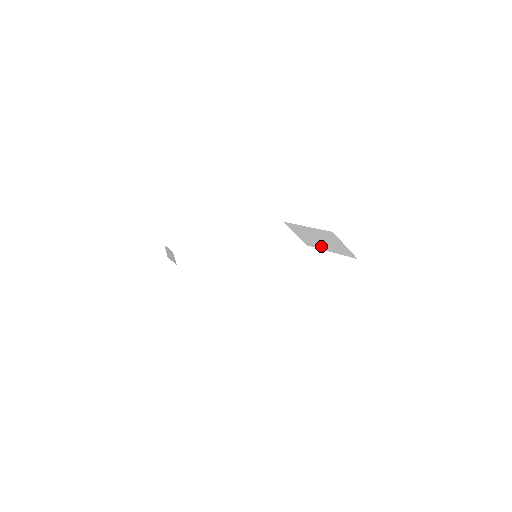
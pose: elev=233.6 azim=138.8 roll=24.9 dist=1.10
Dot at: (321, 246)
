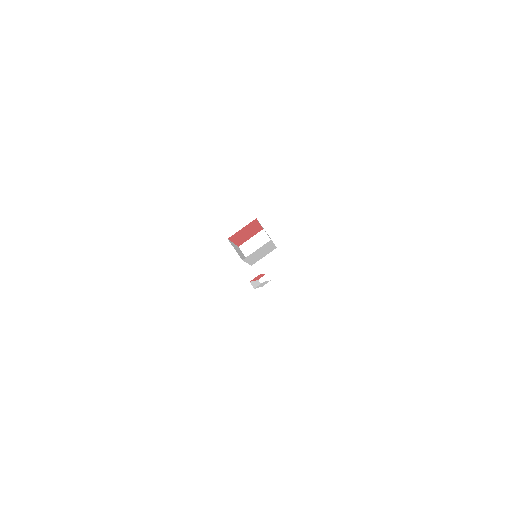
Dot at: occluded
